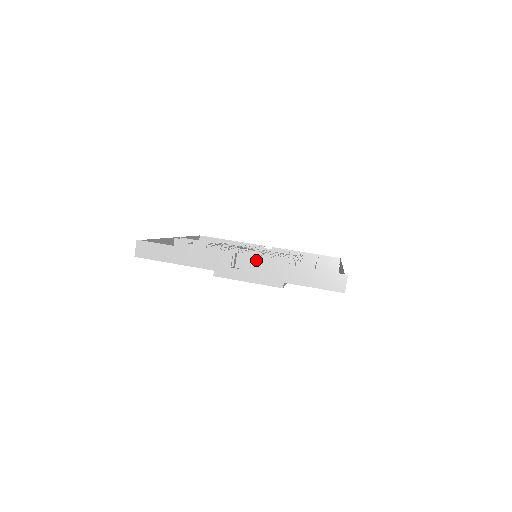
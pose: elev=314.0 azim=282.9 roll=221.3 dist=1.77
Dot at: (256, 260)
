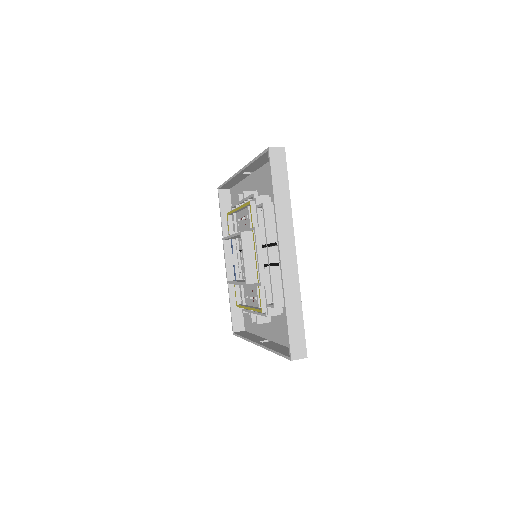
Dot at: occluded
